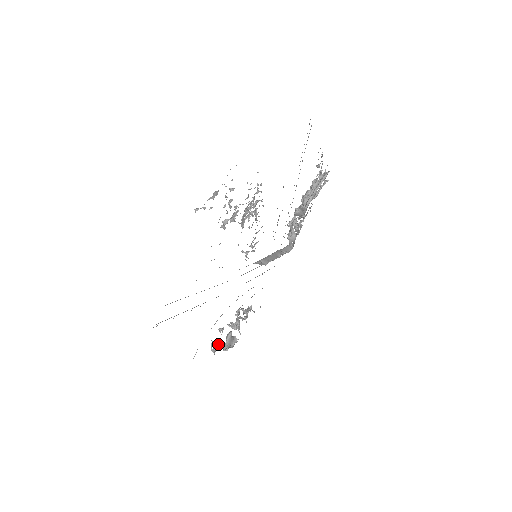
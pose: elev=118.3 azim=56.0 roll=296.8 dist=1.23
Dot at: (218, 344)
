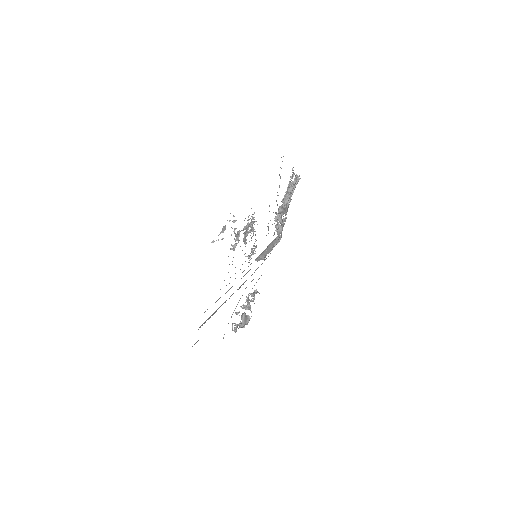
Dot at: occluded
